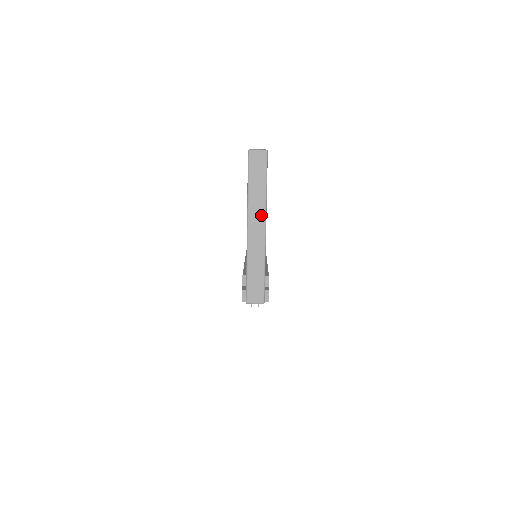
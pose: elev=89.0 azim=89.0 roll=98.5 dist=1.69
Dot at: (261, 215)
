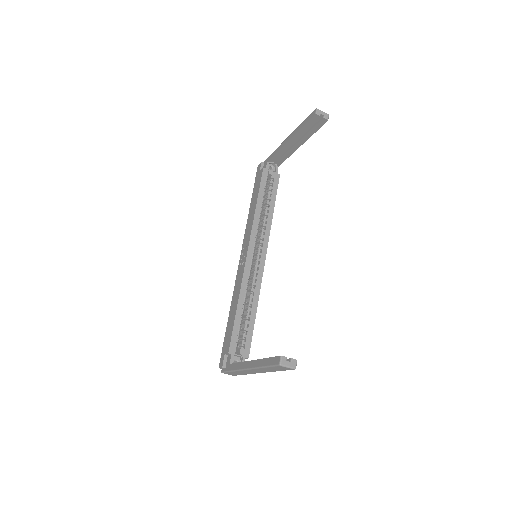
Dot at: (263, 372)
